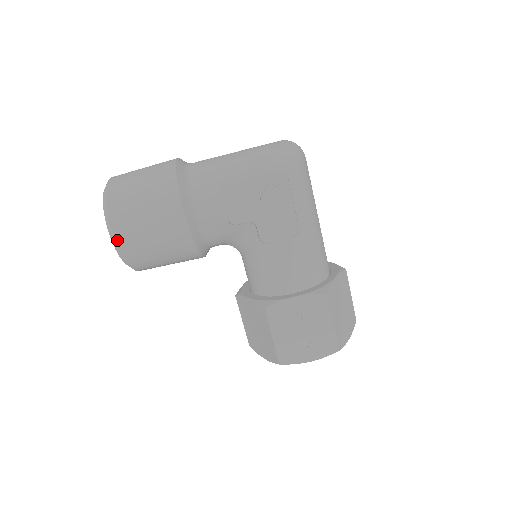
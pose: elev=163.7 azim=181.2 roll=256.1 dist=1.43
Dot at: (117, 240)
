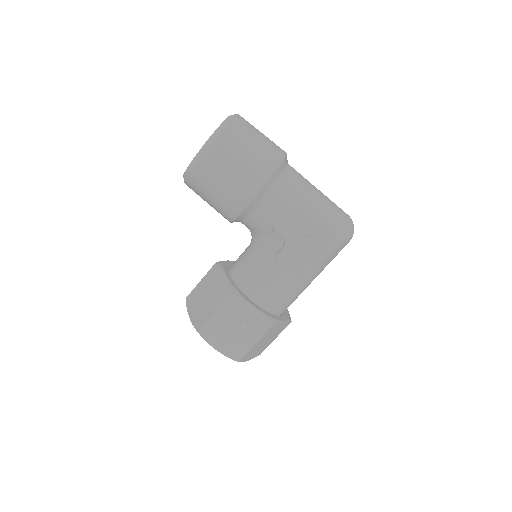
Dot at: (203, 157)
